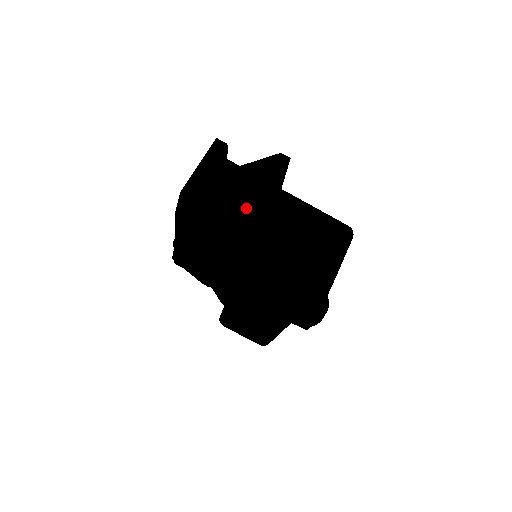
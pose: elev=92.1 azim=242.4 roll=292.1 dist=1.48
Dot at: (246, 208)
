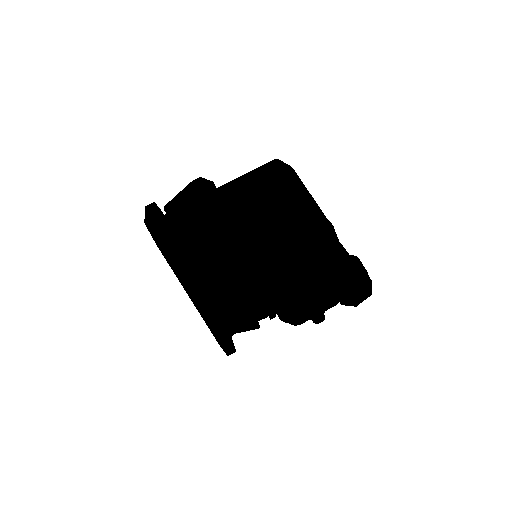
Dot at: (199, 204)
